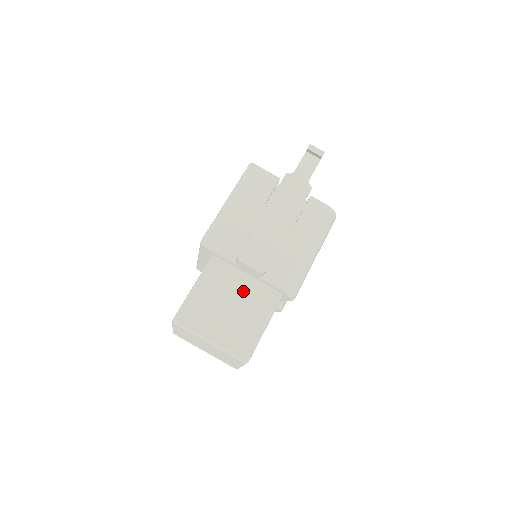
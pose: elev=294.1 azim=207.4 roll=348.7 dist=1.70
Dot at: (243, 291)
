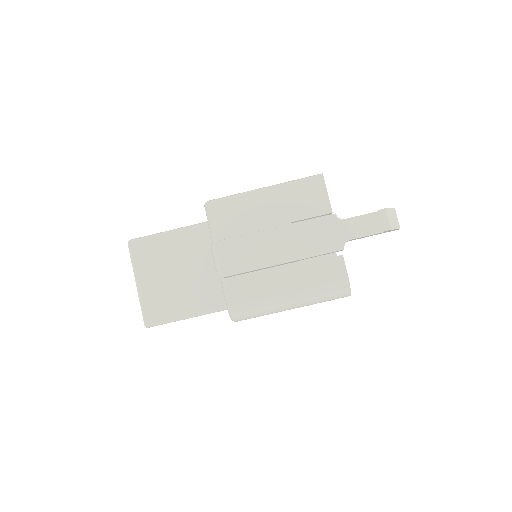
Dot at: (200, 273)
